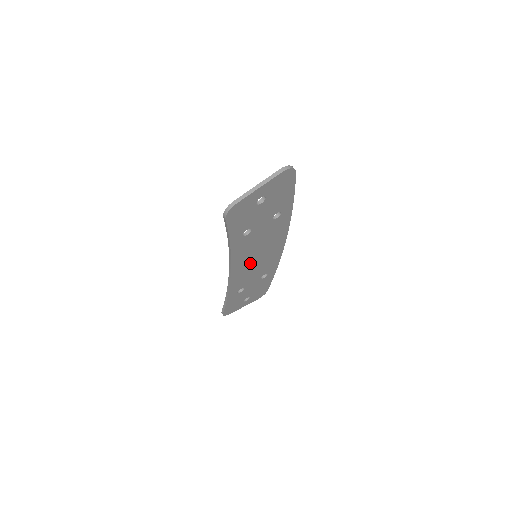
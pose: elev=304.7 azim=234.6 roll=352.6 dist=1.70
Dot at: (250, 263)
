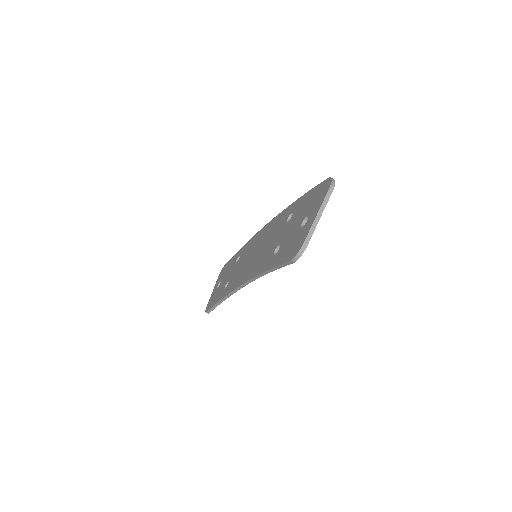
Dot at: occluded
